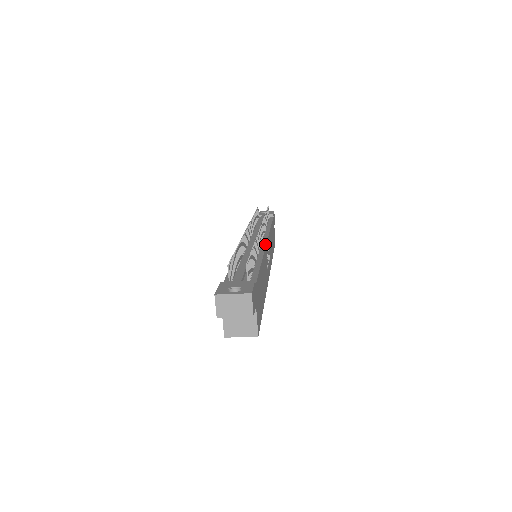
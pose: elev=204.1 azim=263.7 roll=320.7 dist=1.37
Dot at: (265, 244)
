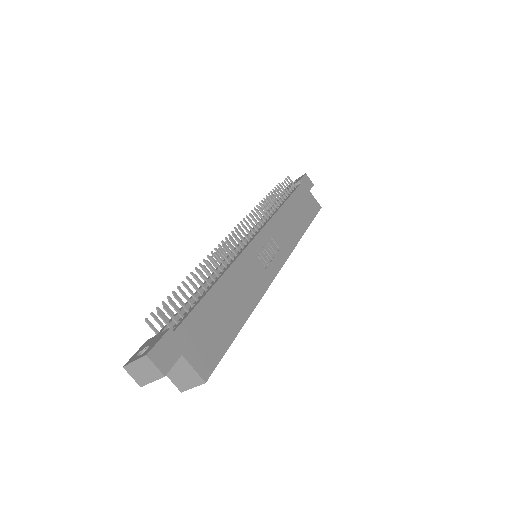
Dot at: (247, 244)
